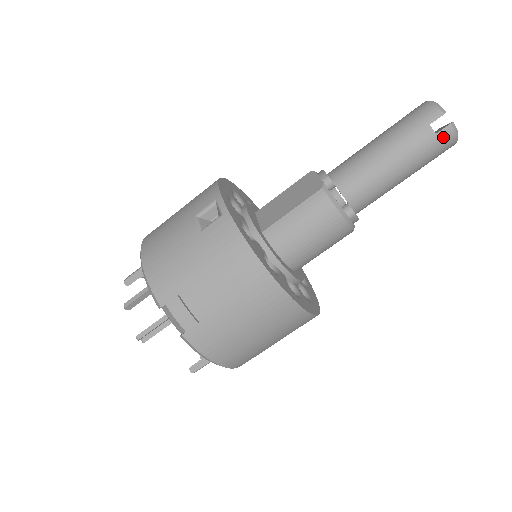
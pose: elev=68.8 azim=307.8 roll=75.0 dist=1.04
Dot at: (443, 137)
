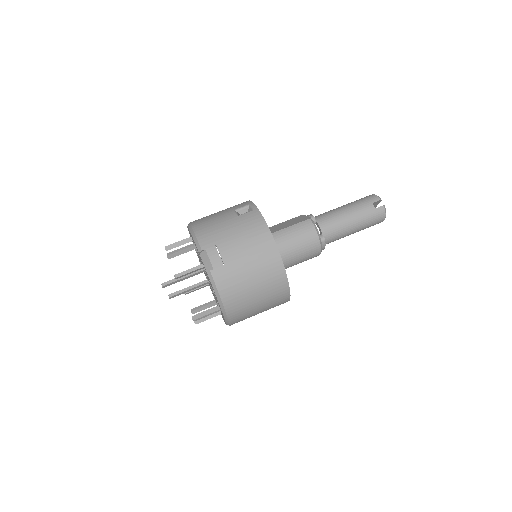
Dot at: (379, 211)
